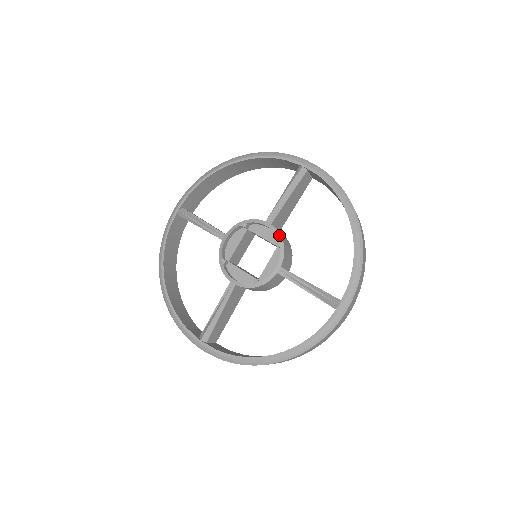
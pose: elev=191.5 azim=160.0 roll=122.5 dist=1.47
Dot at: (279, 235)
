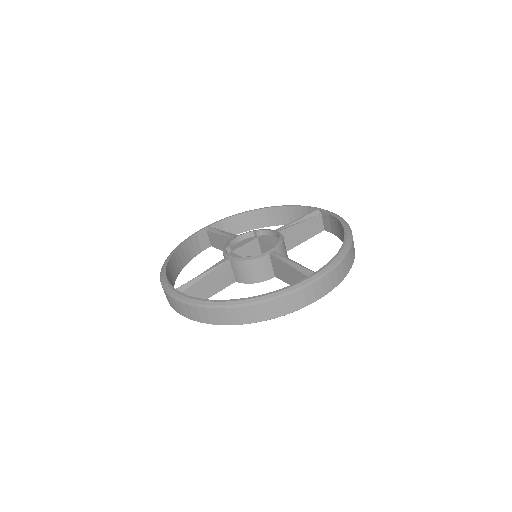
Dot at: (282, 236)
